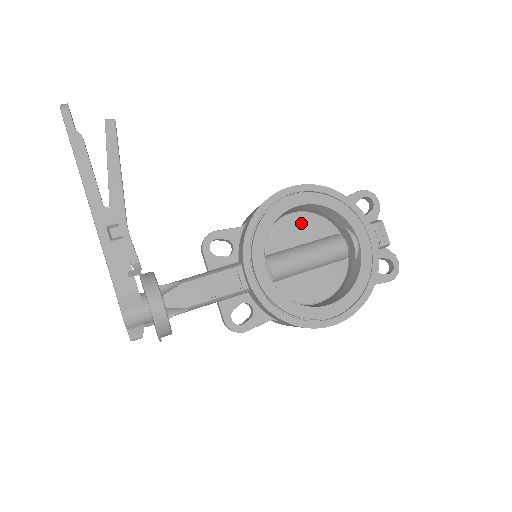
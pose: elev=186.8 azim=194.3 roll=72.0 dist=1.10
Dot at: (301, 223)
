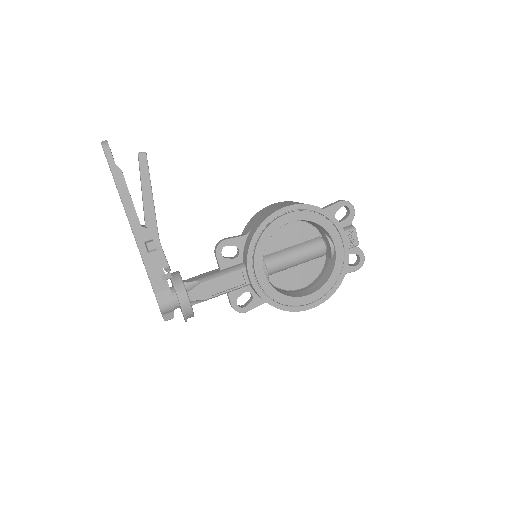
Dot at: (292, 230)
